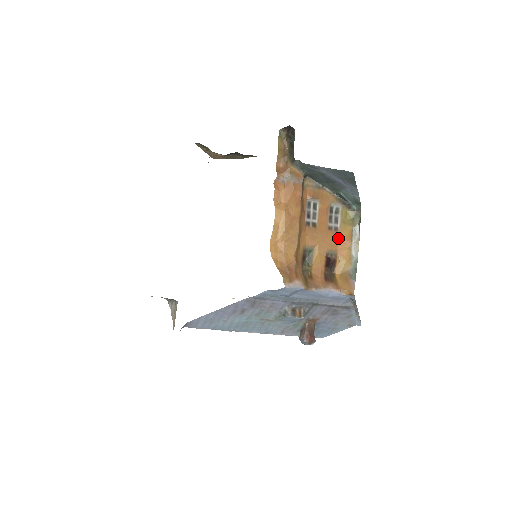
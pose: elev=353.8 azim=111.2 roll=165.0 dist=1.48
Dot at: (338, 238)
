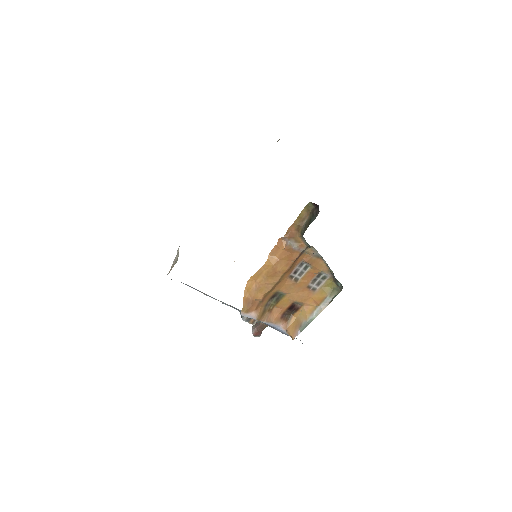
Dot at: (311, 296)
